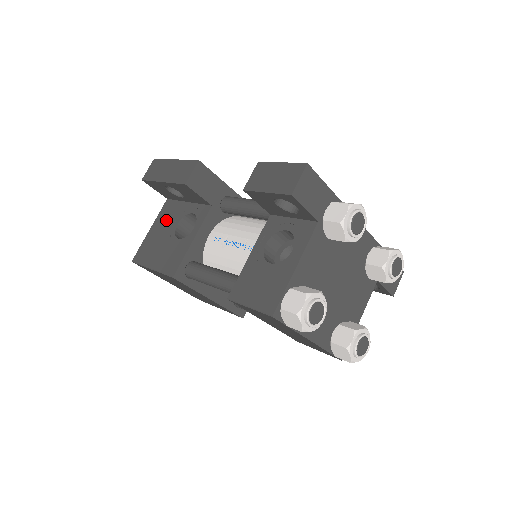
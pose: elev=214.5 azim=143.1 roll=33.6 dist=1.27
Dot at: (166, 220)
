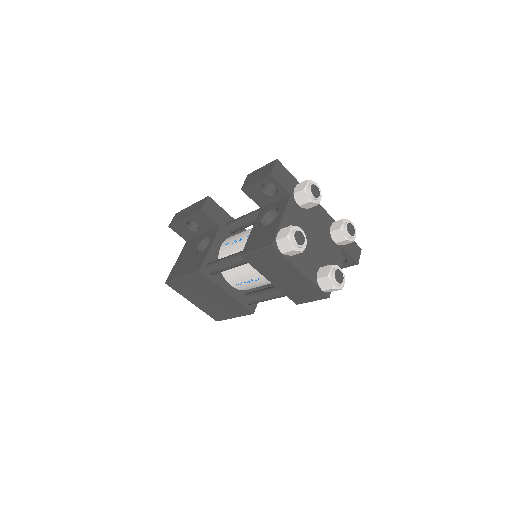
Dot at: (188, 250)
